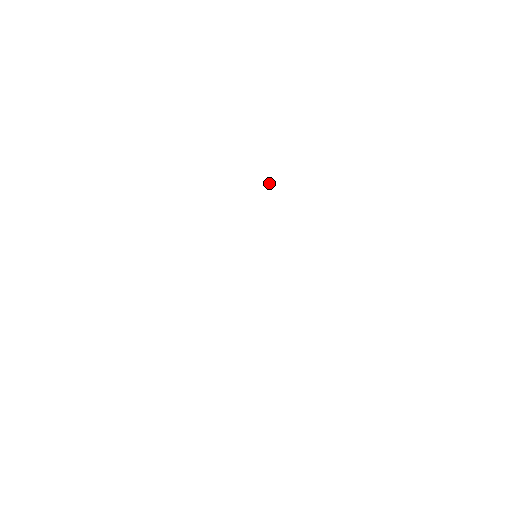
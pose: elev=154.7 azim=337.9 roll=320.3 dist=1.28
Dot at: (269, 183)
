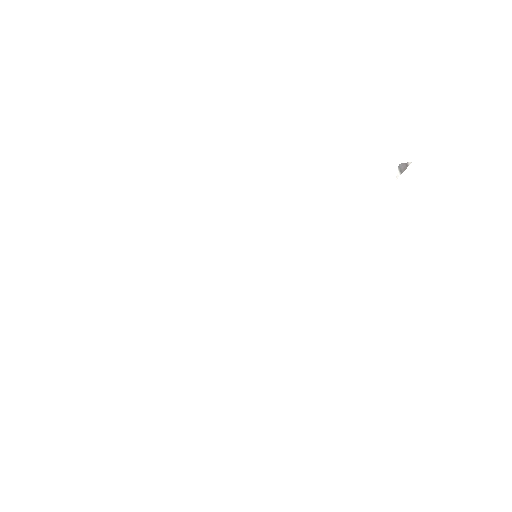
Dot at: (405, 167)
